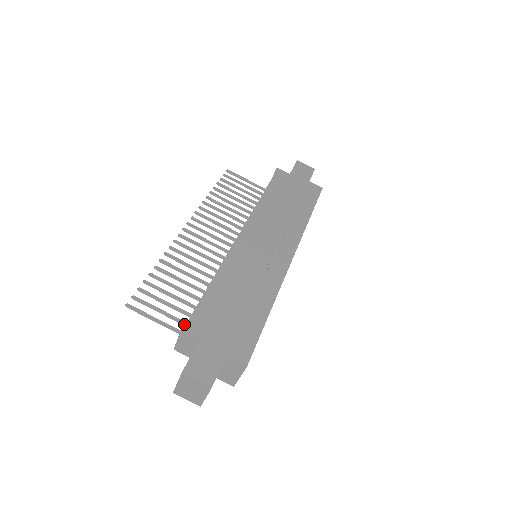
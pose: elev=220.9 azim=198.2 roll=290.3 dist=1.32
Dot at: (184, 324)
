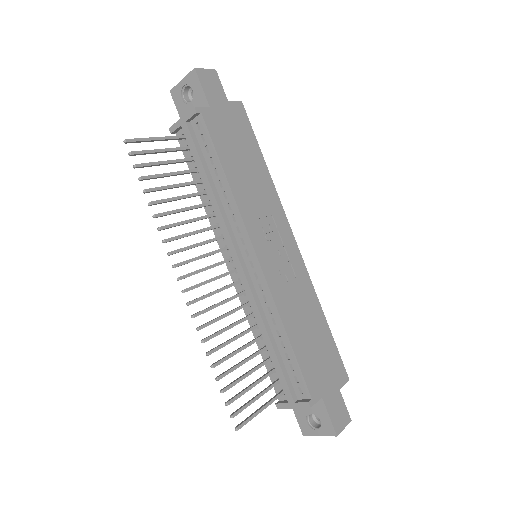
Dot at: (309, 403)
